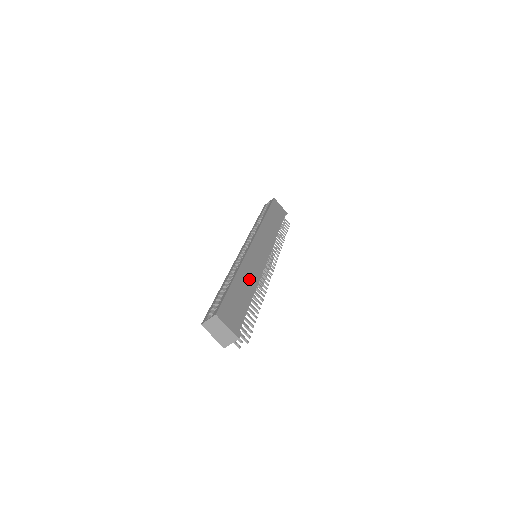
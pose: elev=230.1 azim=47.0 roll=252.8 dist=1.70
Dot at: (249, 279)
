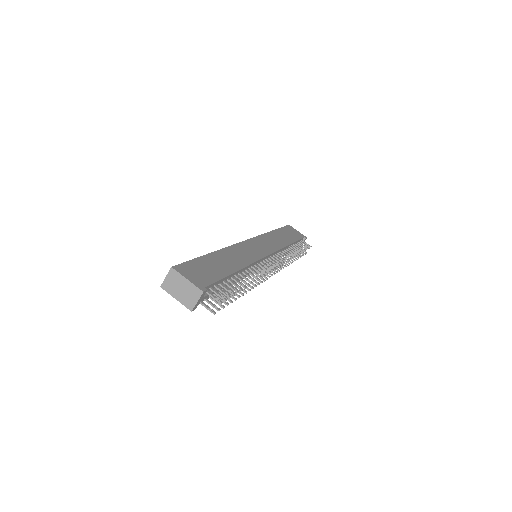
Dot at: (234, 259)
